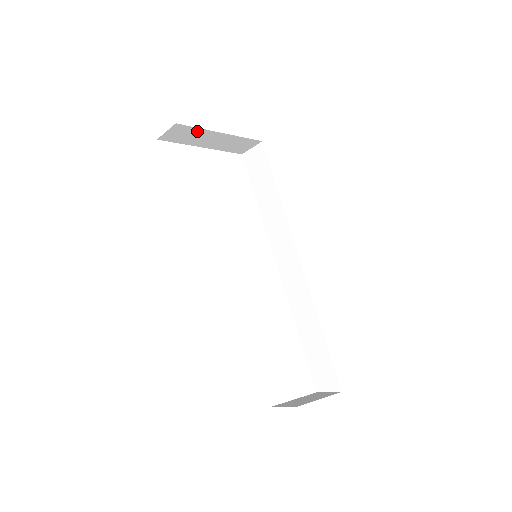
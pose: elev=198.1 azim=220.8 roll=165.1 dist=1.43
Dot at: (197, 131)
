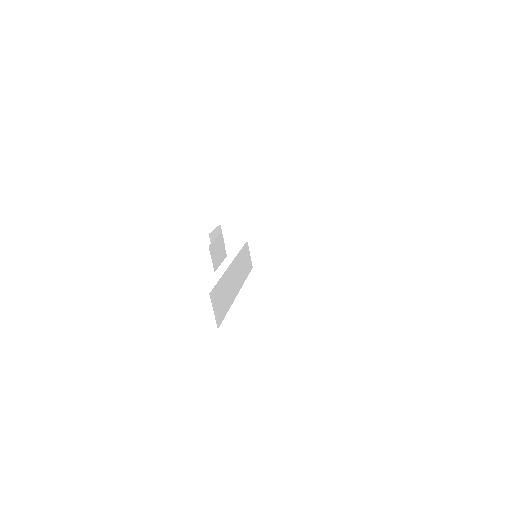
Dot at: (239, 226)
